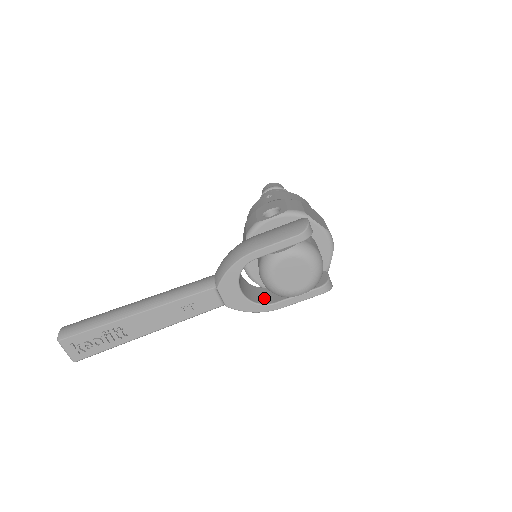
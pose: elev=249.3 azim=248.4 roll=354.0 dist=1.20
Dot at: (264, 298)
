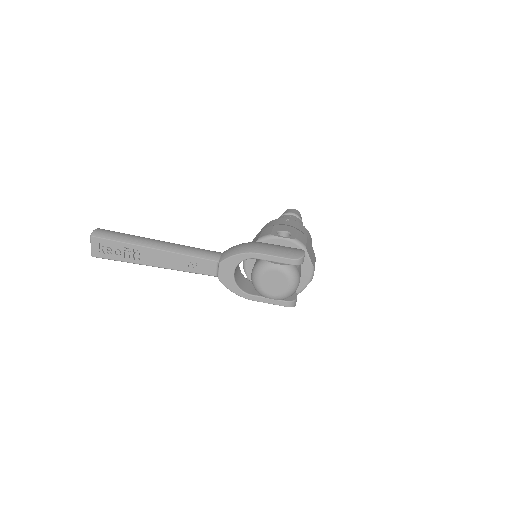
Dot at: (246, 287)
